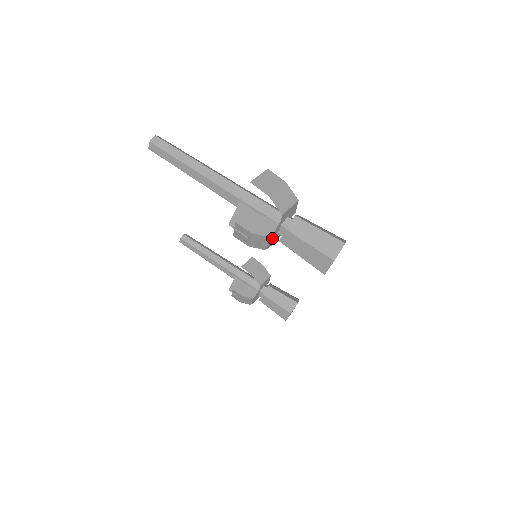
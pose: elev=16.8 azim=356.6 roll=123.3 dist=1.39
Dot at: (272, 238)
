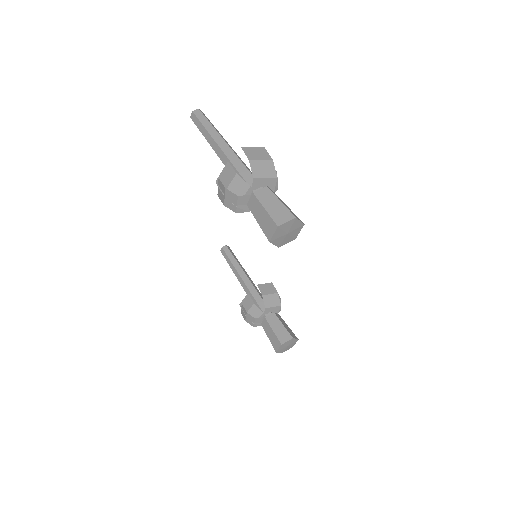
Dot at: (243, 201)
